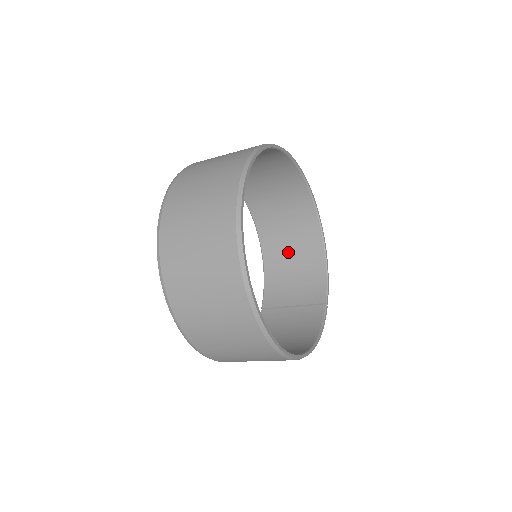
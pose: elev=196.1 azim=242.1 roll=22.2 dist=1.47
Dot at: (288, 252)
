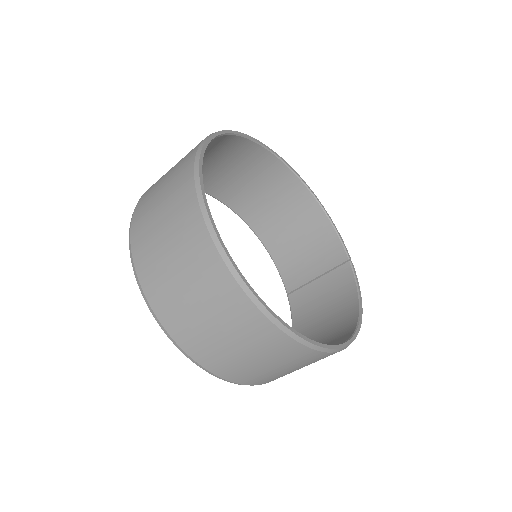
Dot at: (284, 225)
